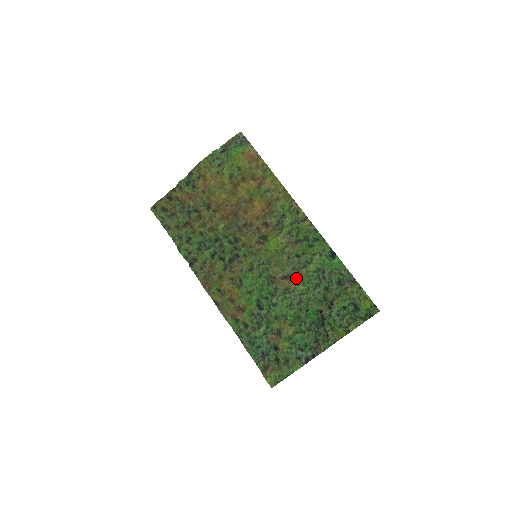
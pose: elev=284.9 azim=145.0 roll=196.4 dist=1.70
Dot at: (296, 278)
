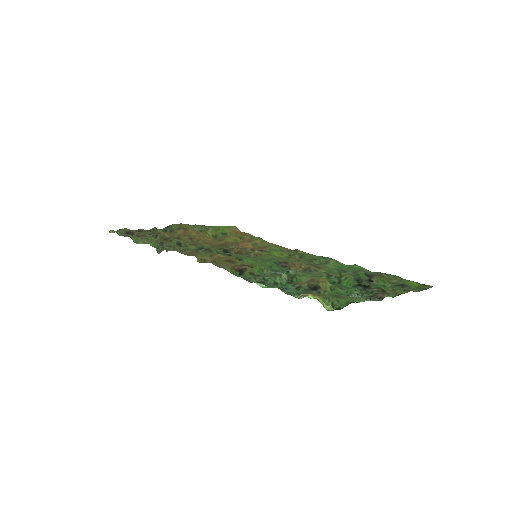
Dot at: (314, 266)
